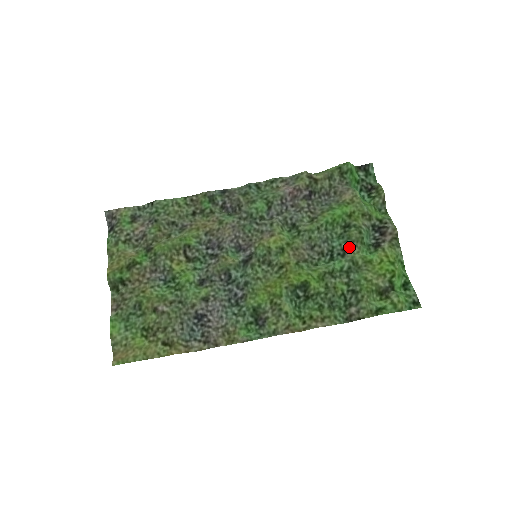
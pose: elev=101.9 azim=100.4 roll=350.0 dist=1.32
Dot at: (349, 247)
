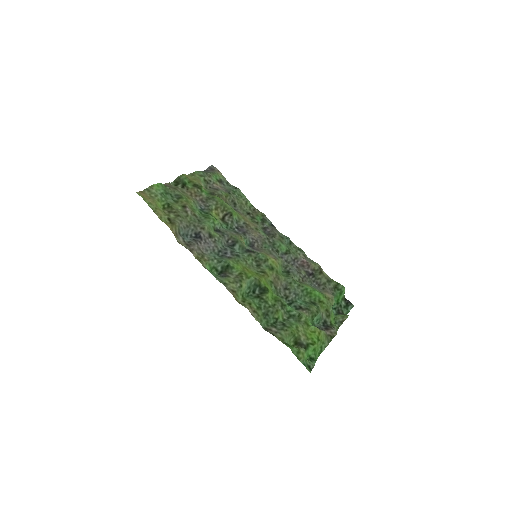
Dot at: (305, 309)
